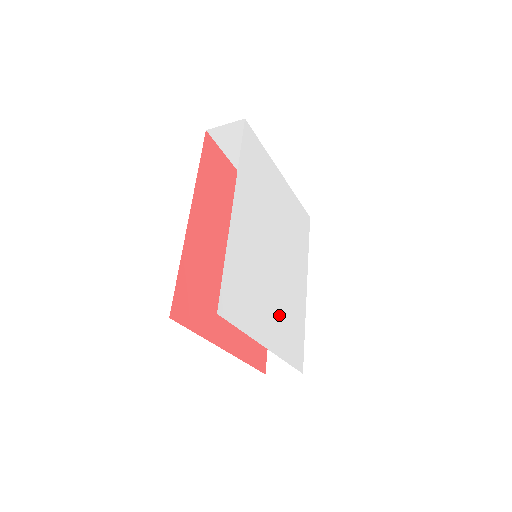
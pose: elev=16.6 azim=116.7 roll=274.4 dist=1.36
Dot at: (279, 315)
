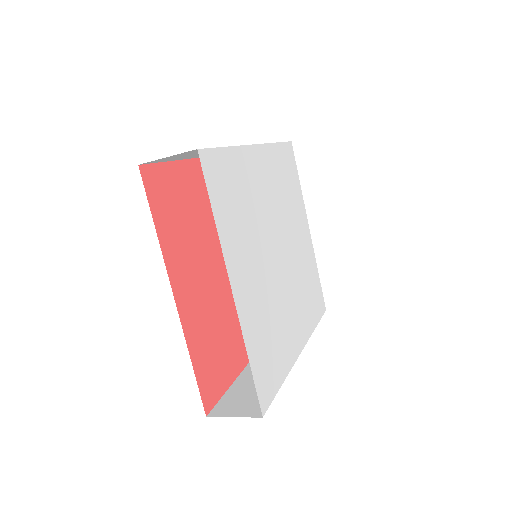
Dot at: (260, 299)
